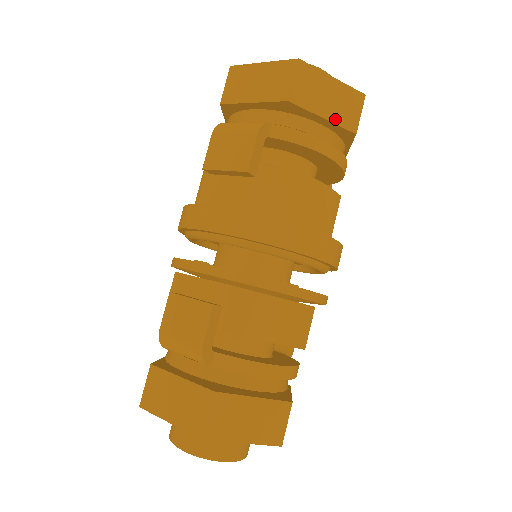
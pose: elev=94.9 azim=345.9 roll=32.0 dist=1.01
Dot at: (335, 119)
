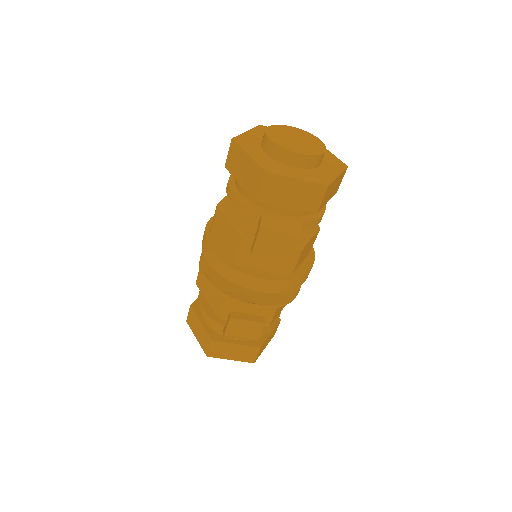
Dot at: (331, 197)
